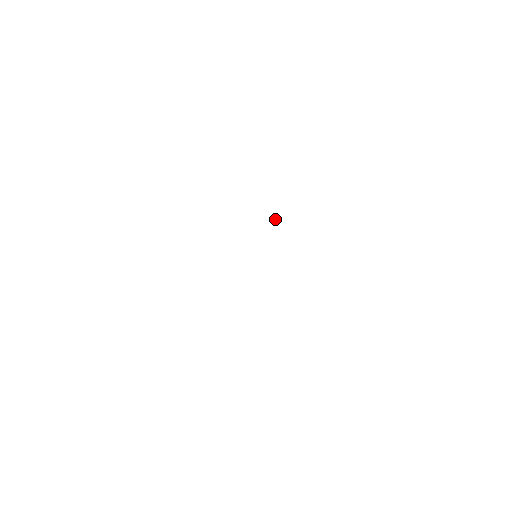
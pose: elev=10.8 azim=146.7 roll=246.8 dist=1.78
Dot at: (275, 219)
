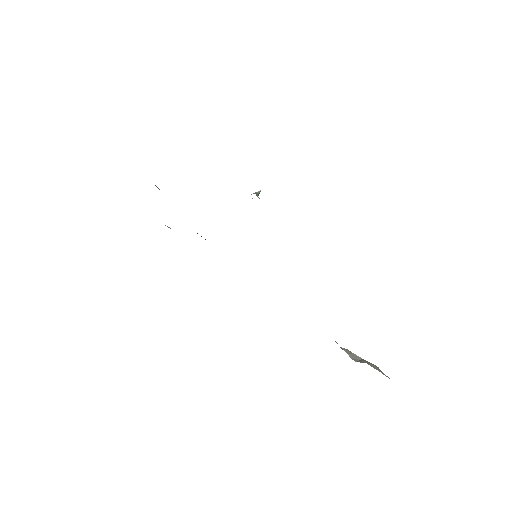
Dot at: occluded
